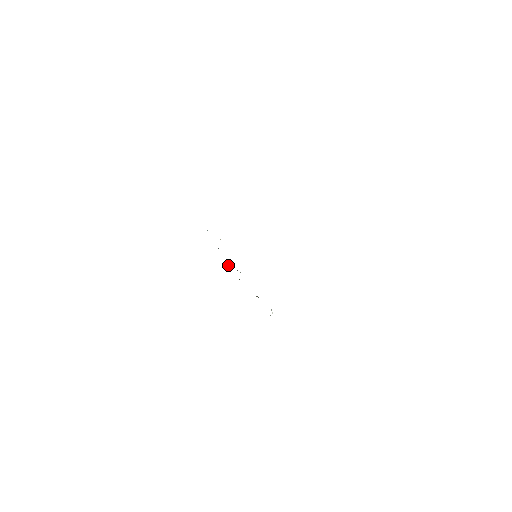
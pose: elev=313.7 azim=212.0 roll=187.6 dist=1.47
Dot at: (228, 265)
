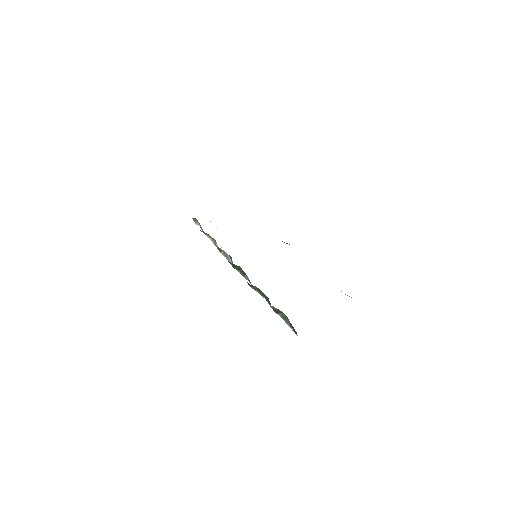
Dot at: (219, 248)
